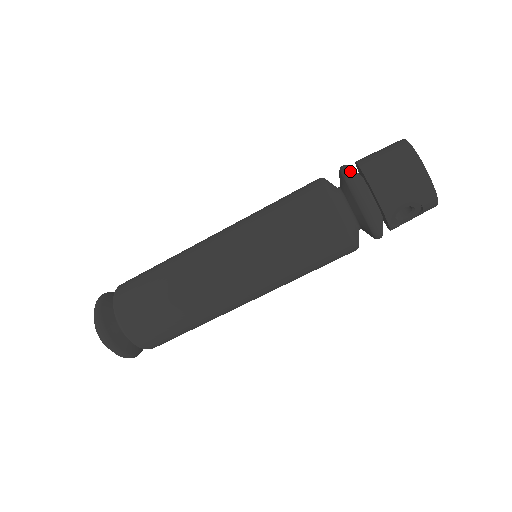
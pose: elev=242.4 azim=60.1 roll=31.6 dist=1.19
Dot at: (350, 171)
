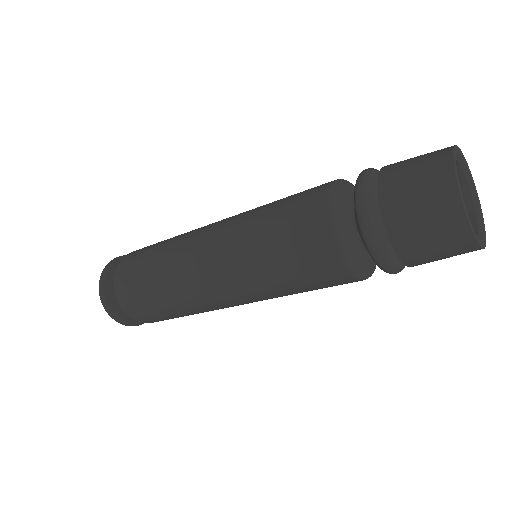
Dot at: (383, 259)
